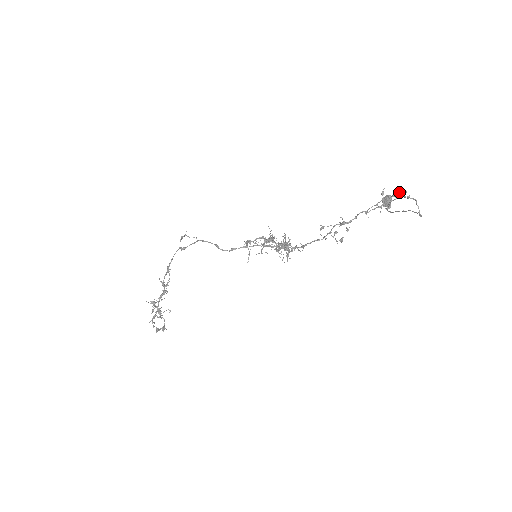
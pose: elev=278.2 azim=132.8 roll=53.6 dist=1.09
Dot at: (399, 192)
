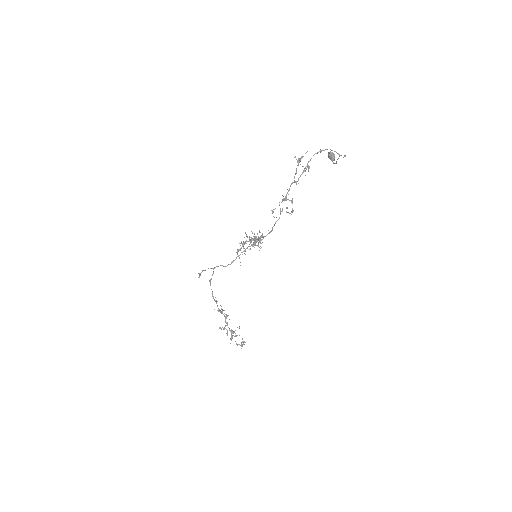
Dot at: (301, 156)
